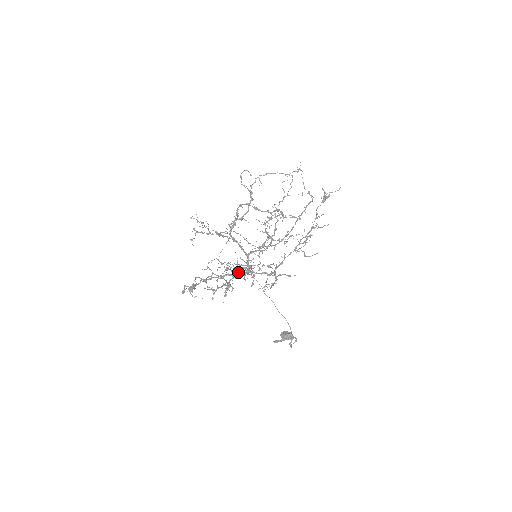
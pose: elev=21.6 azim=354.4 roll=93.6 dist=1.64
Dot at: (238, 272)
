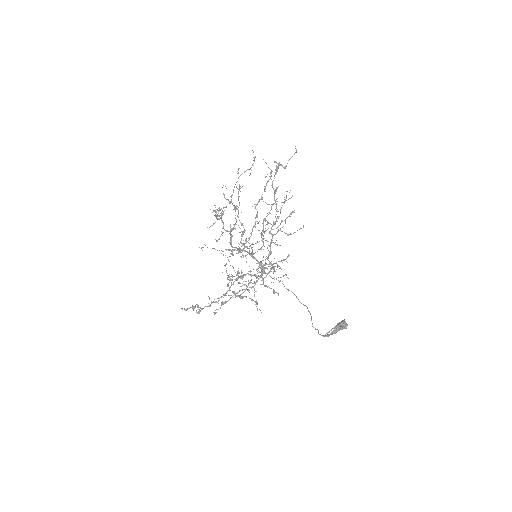
Dot at: occluded
